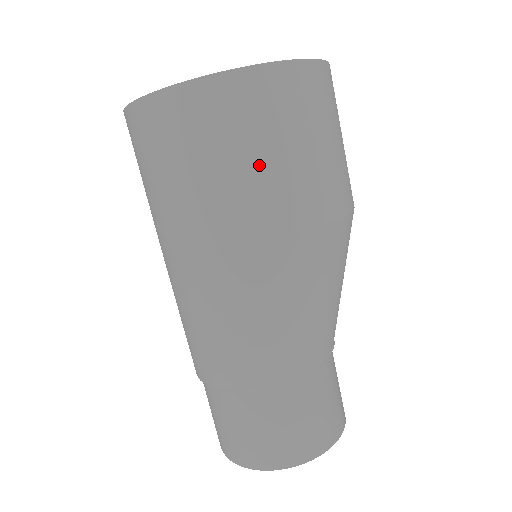
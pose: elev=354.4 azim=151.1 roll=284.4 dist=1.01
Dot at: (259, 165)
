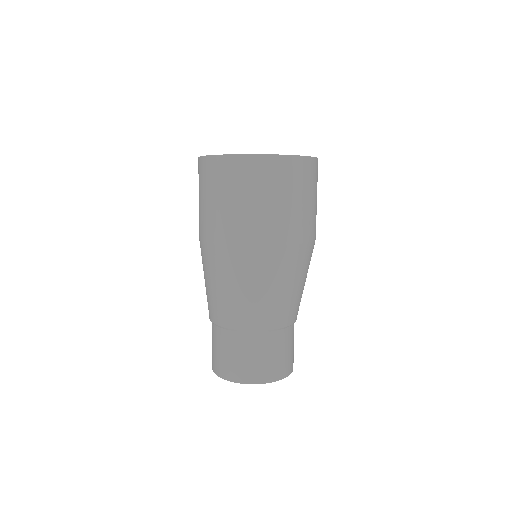
Dot at: (309, 204)
